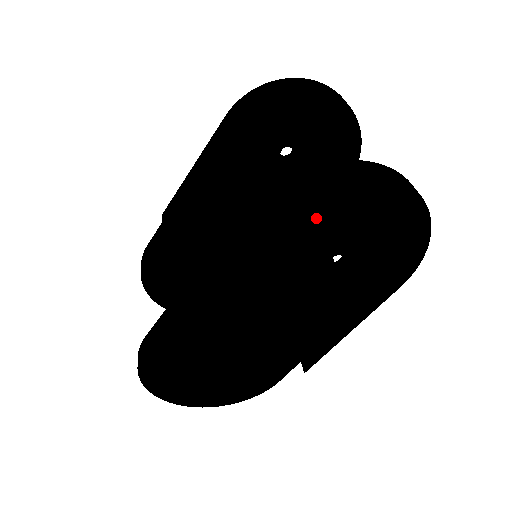
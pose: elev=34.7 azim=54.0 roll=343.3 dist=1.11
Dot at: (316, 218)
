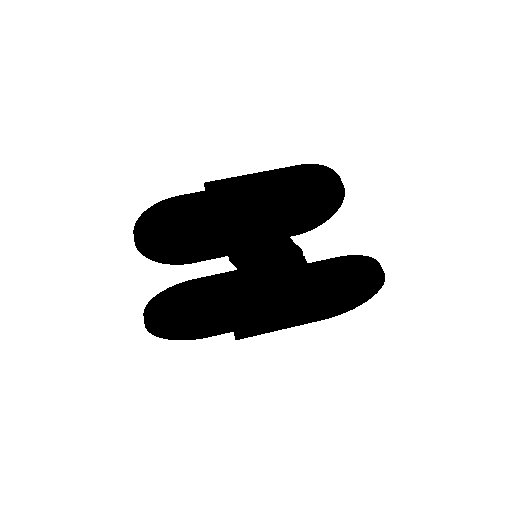
Dot at: (351, 279)
